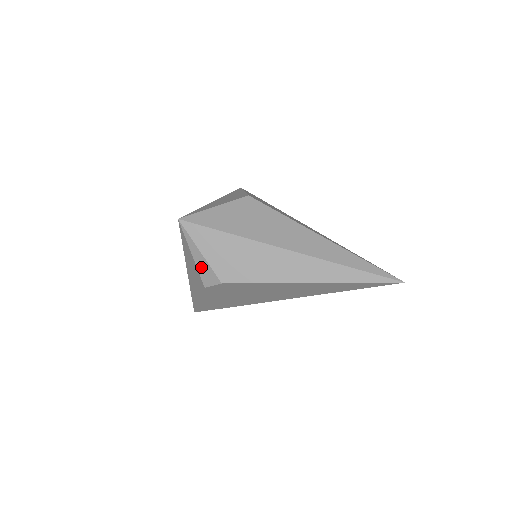
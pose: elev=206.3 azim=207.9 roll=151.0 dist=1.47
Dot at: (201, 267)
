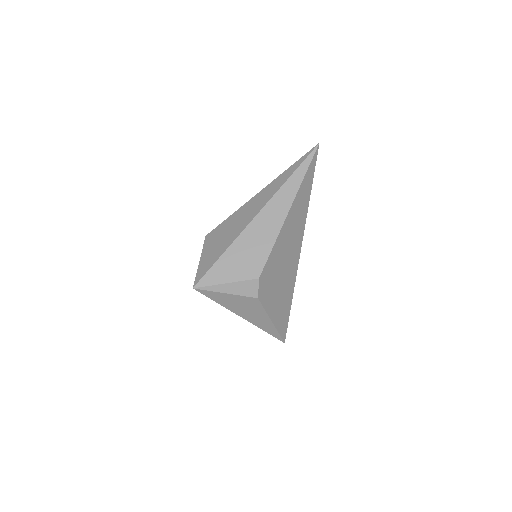
Dot at: (239, 291)
